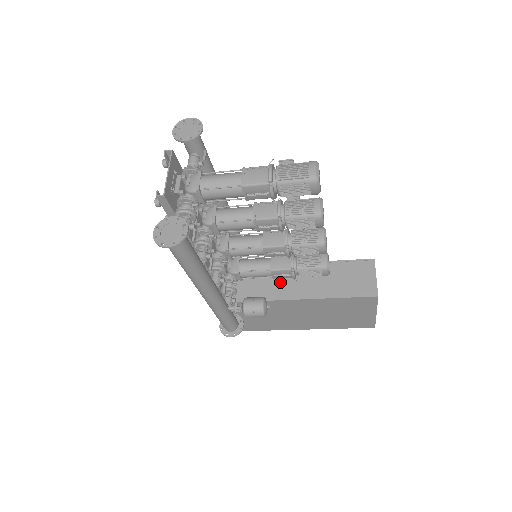
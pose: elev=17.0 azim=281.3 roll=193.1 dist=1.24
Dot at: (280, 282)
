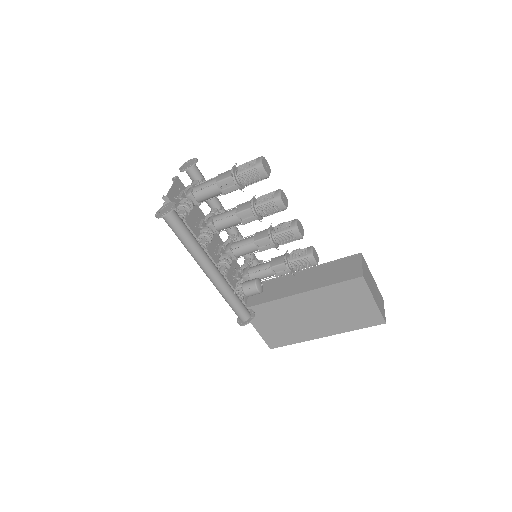
Dot at: (287, 285)
